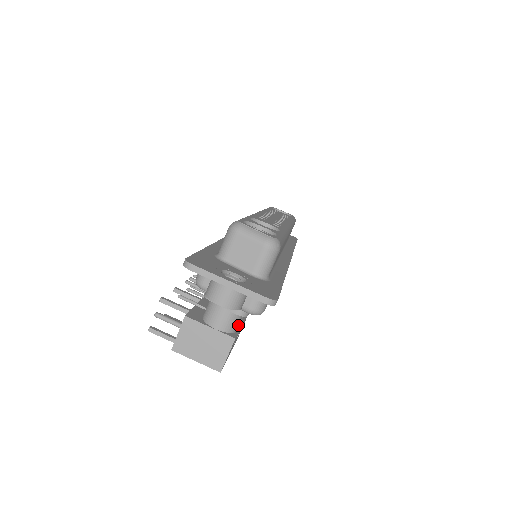
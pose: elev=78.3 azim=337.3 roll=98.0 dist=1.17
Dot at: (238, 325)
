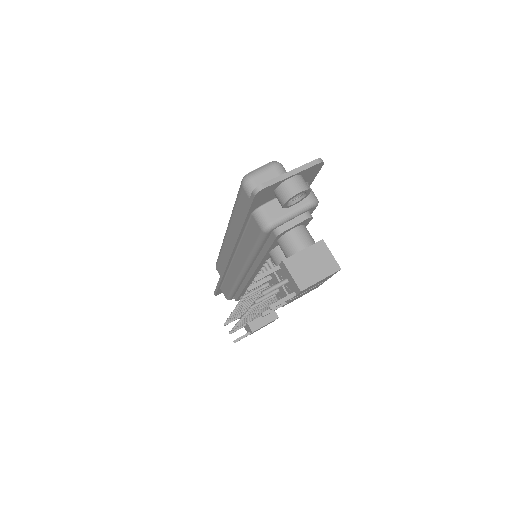
Dot at: occluded
